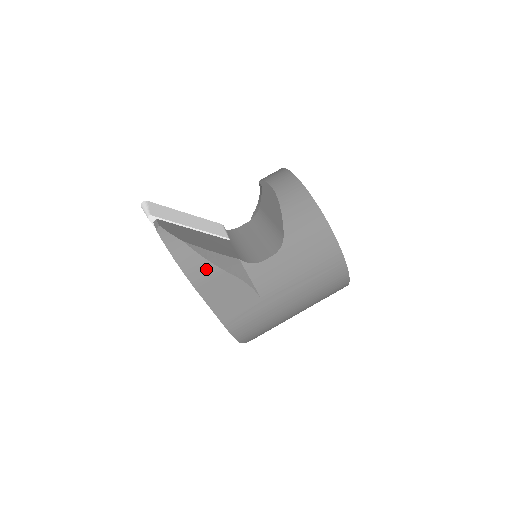
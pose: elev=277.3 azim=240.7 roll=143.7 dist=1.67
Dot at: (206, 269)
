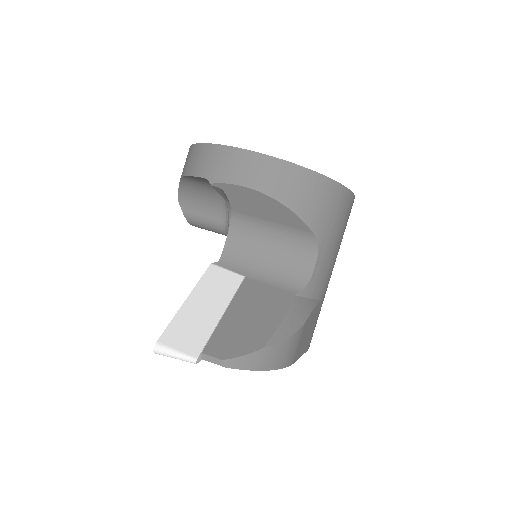
Dot at: (294, 342)
